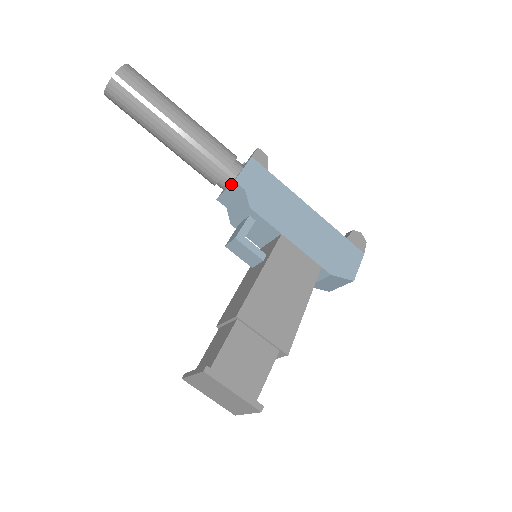
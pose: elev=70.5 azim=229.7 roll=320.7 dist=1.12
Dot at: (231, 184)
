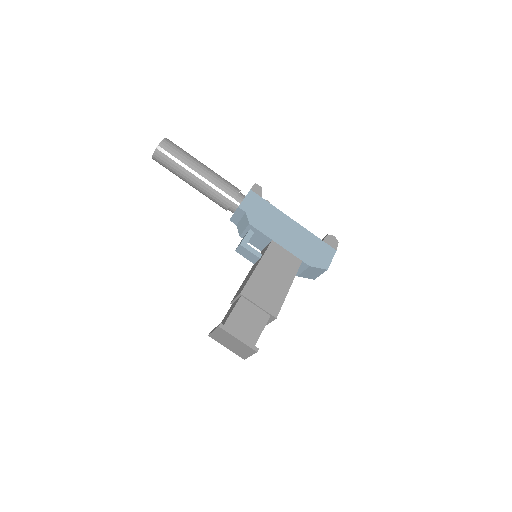
Dot at: (237, 209)
